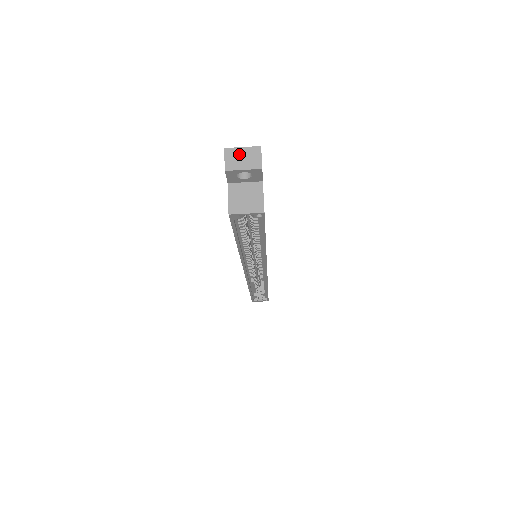
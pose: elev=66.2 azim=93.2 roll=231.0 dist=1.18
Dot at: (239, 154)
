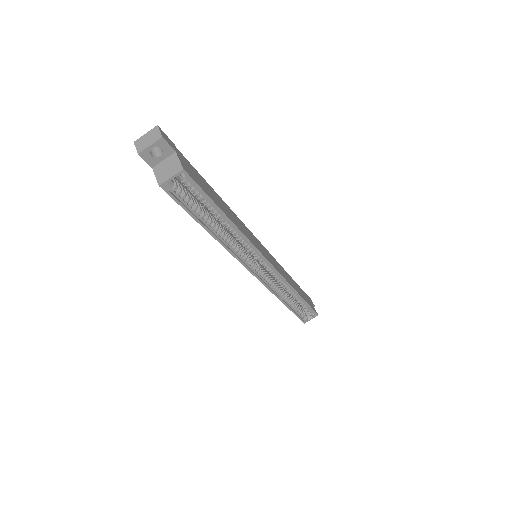
Dot at: (144, 139)
